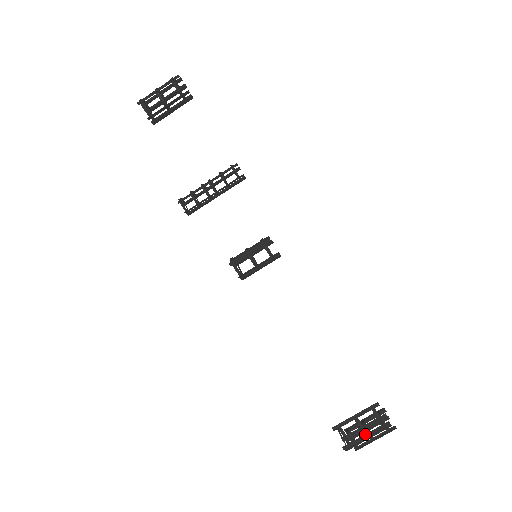
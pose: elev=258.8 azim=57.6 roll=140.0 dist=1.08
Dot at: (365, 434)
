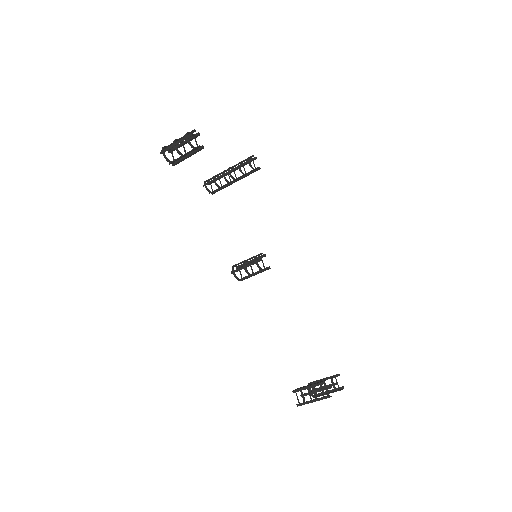
Dot at: (312, 400)
